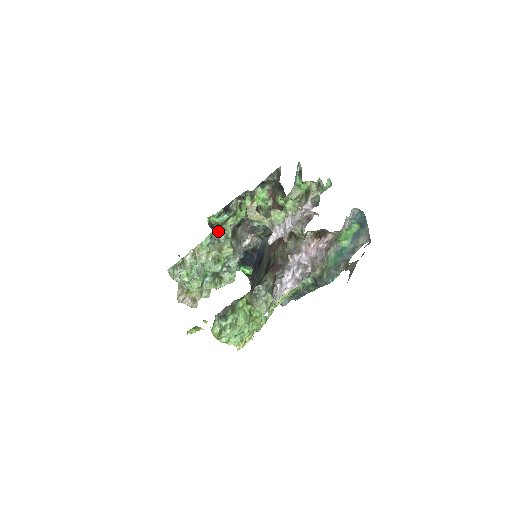
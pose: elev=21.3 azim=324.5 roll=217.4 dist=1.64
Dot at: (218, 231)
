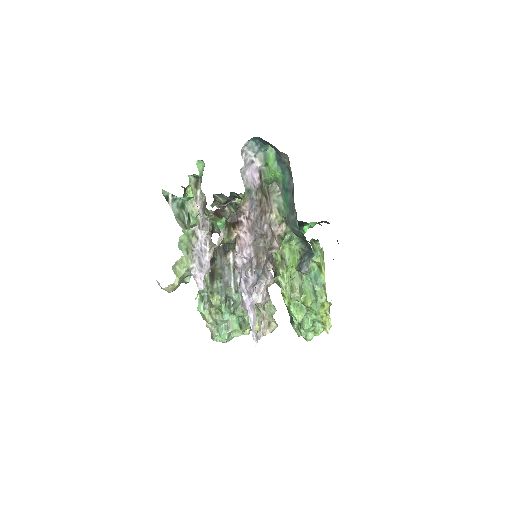
Dot at: (199, 291)
